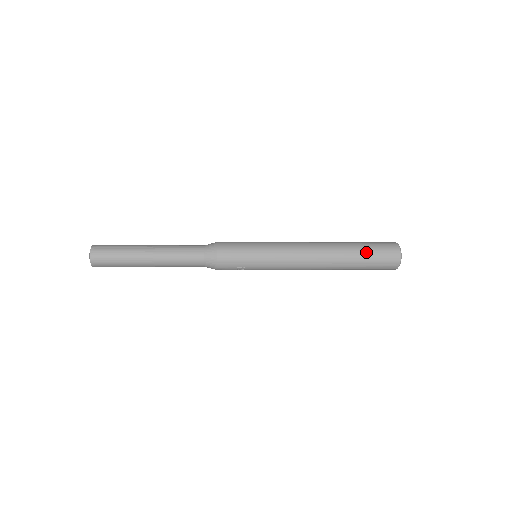
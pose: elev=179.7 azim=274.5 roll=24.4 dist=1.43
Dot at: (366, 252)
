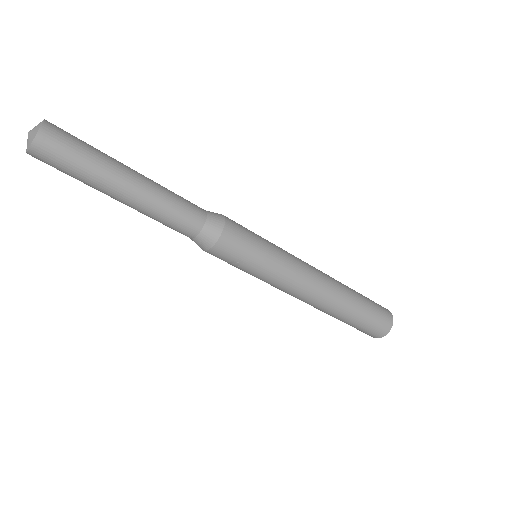
Dot at: (367, 306)
